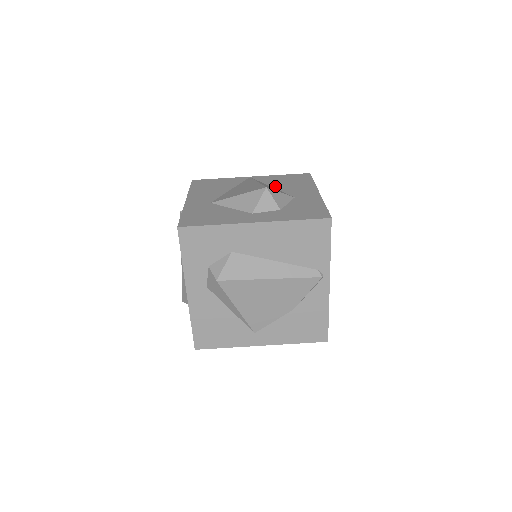
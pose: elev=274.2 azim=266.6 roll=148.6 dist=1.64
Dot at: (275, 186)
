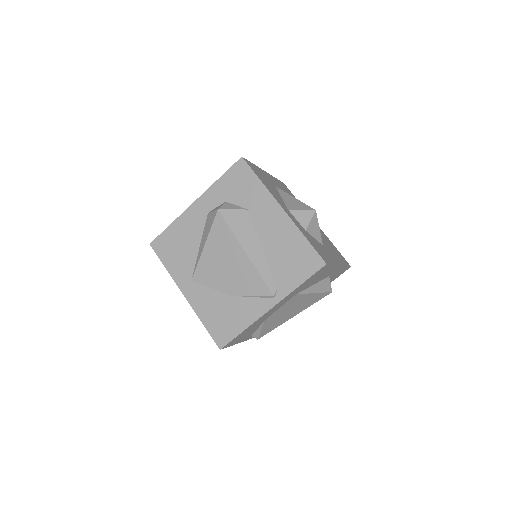
Dot at: occluded
